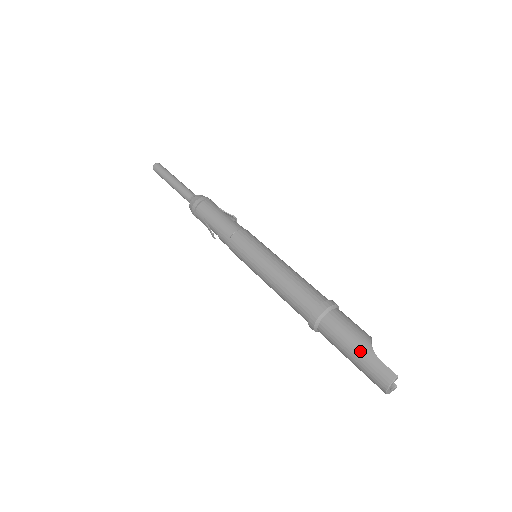
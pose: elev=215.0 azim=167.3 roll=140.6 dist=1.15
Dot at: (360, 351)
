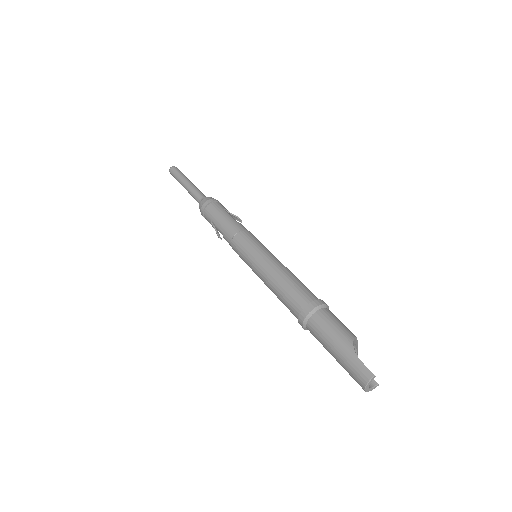
Dot at: (342, 350)
